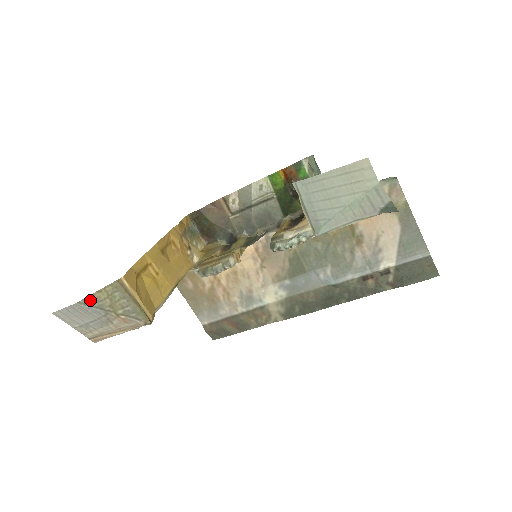
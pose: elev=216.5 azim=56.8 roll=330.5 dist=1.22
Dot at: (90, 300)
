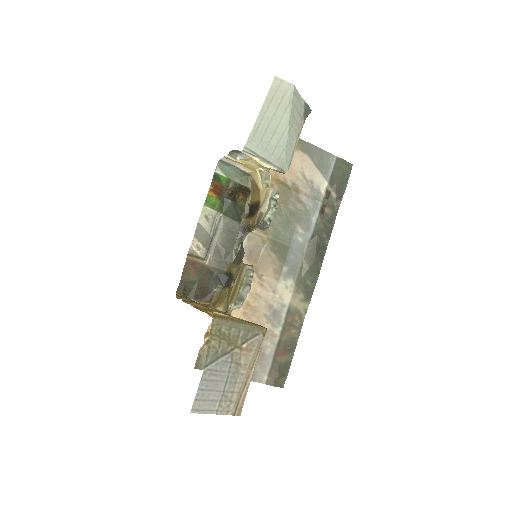
Dot at: (211, 355)
